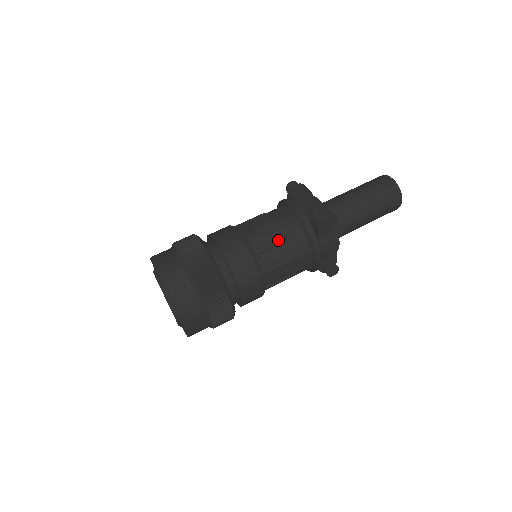
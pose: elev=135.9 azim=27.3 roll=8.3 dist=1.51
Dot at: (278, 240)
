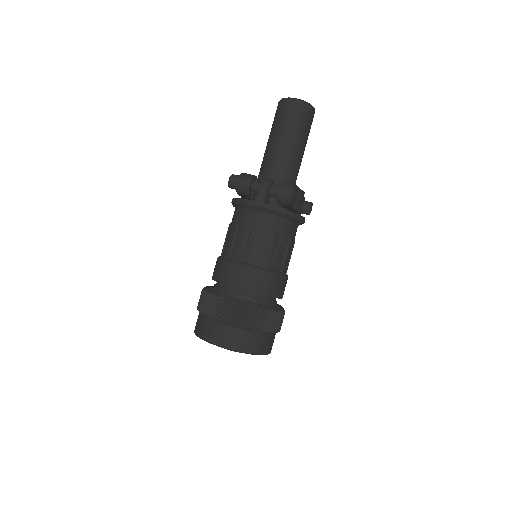
Dot at: (272, 242)
